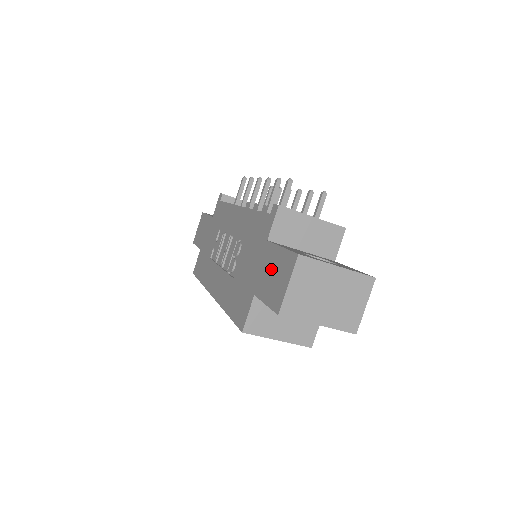
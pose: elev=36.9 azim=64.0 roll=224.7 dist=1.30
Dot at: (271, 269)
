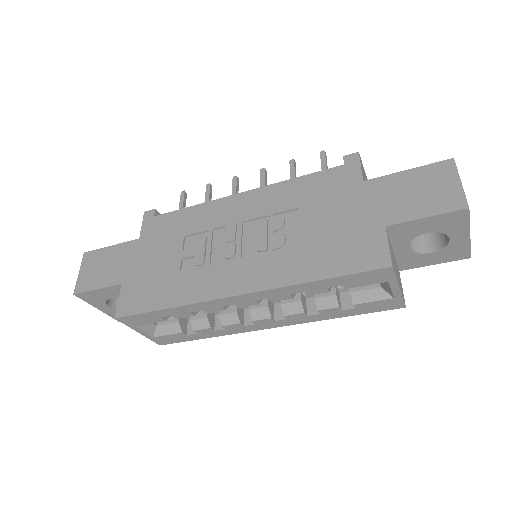
Dot at: (405, 191)
